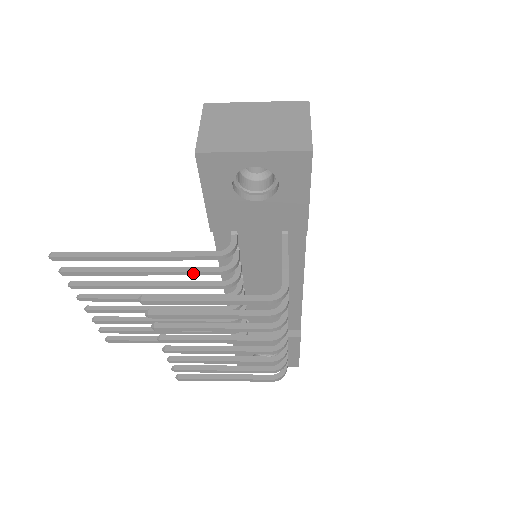
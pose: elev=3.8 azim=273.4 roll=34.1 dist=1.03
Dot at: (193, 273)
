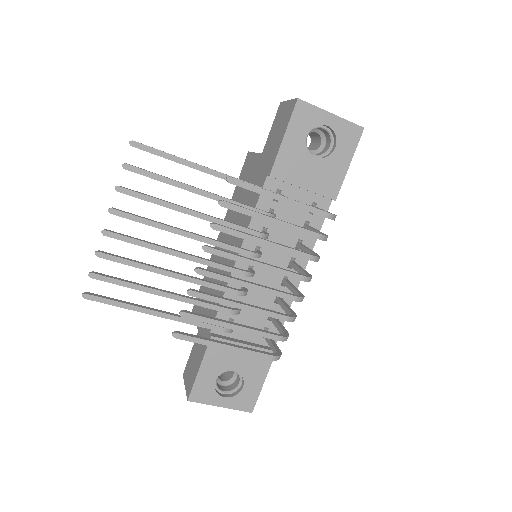
Dot at: (244, 207)
